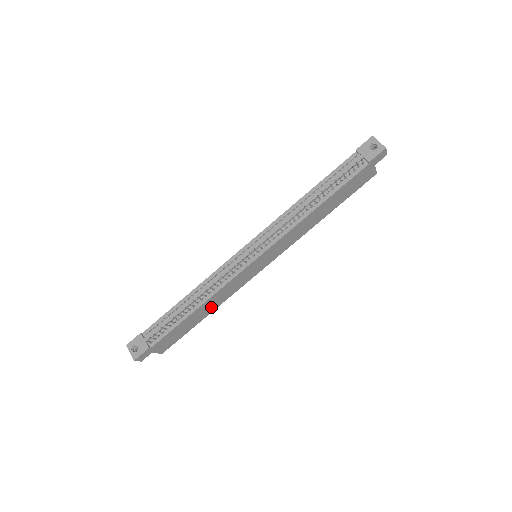
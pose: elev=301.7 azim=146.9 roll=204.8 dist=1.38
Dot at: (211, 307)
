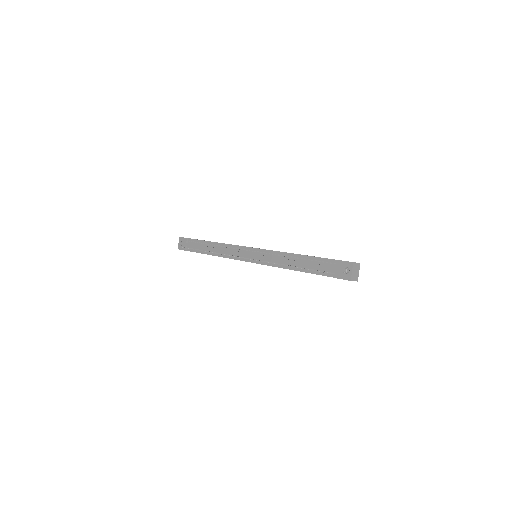
Dot at: occluded
